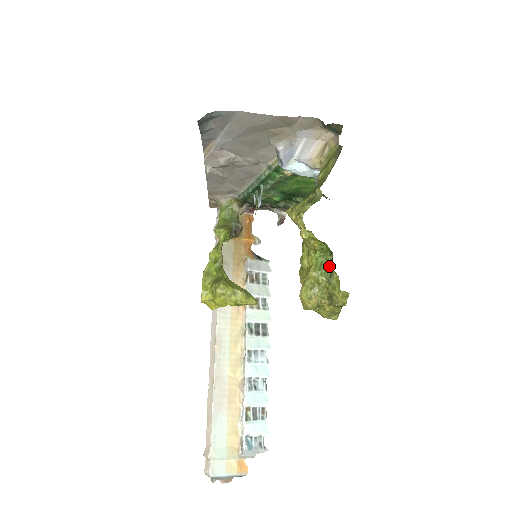
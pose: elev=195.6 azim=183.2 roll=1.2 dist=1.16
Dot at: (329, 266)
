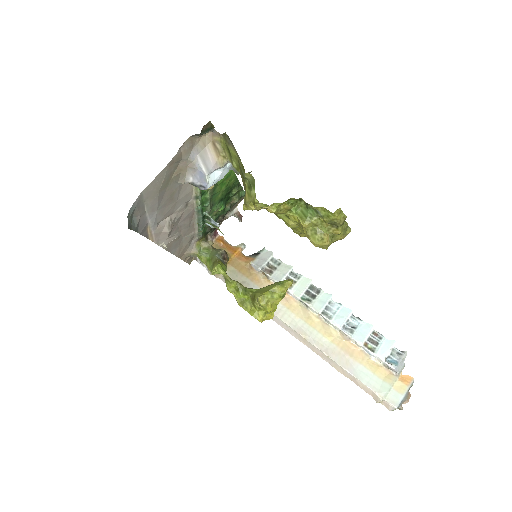
Dot at: (309, 208)
